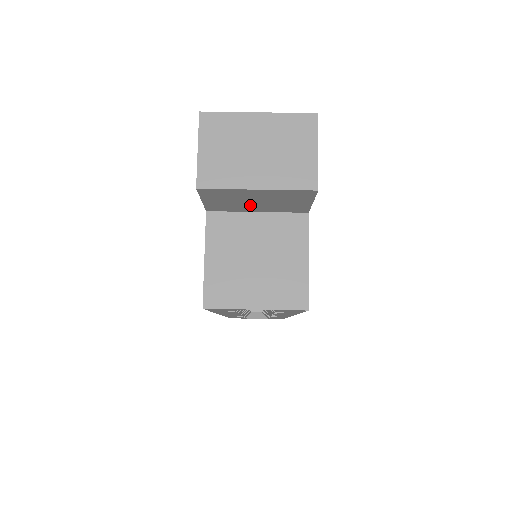
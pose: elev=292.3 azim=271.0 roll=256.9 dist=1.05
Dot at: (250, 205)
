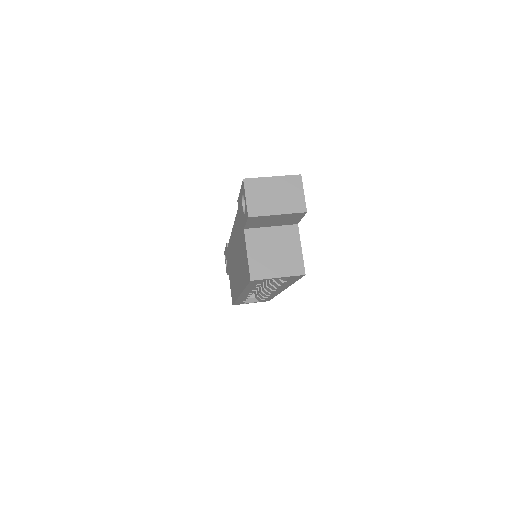
Dot at: (269, 223)
